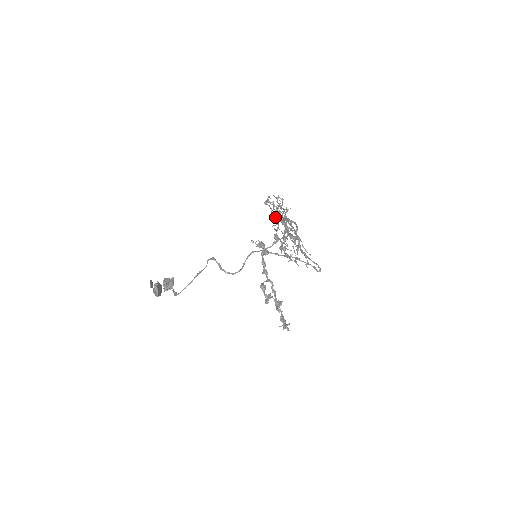
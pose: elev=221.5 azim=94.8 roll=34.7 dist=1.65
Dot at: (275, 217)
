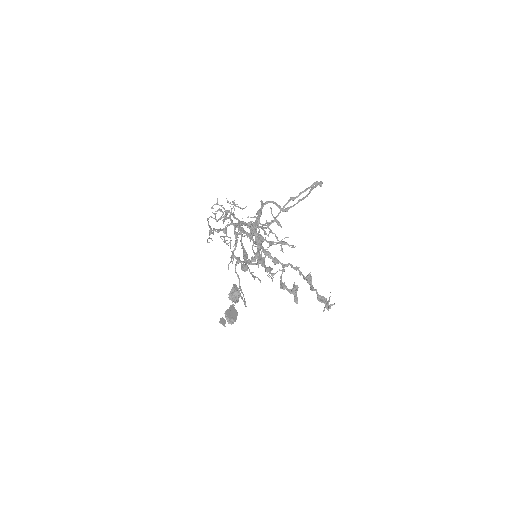
Dot at: occluded
